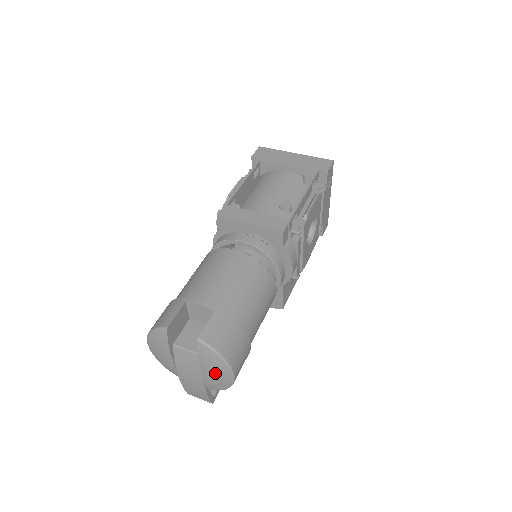
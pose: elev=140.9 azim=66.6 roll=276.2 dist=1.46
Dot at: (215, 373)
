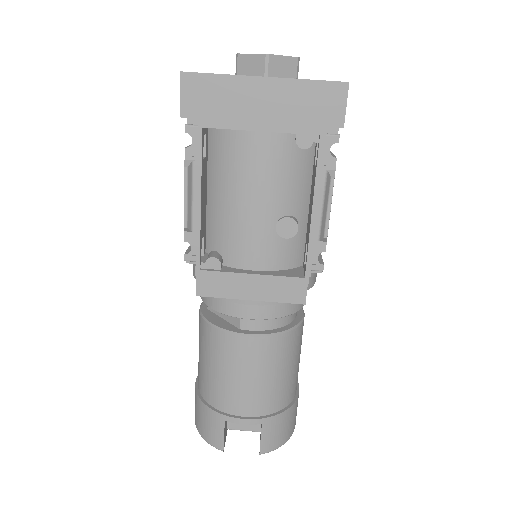
Dot at: occluded
